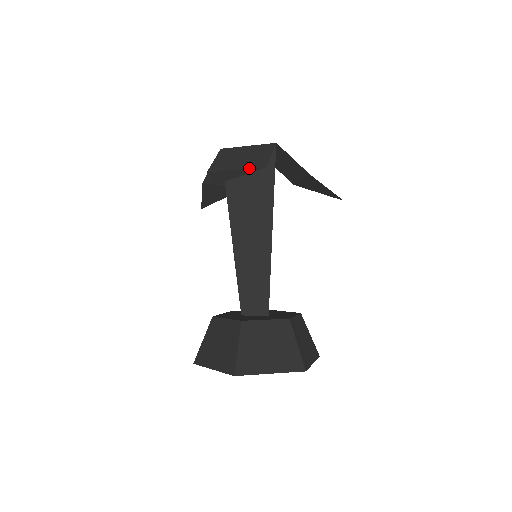
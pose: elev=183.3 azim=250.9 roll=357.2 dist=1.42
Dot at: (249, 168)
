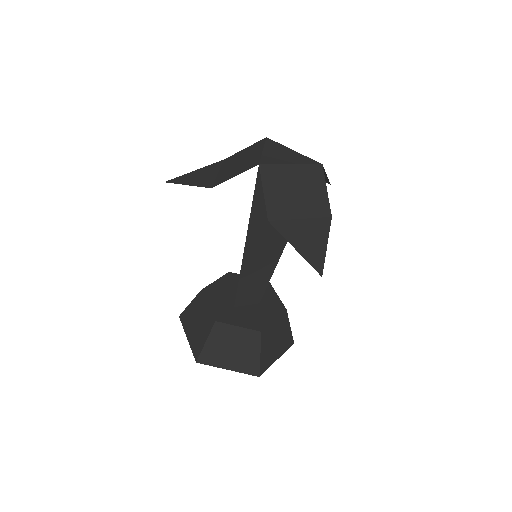
Dot at: (315, 217)
